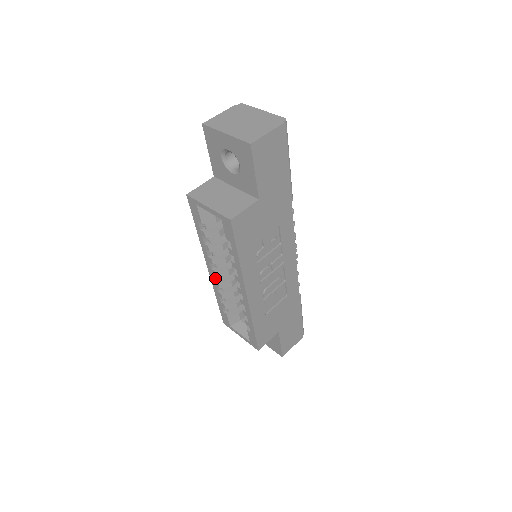
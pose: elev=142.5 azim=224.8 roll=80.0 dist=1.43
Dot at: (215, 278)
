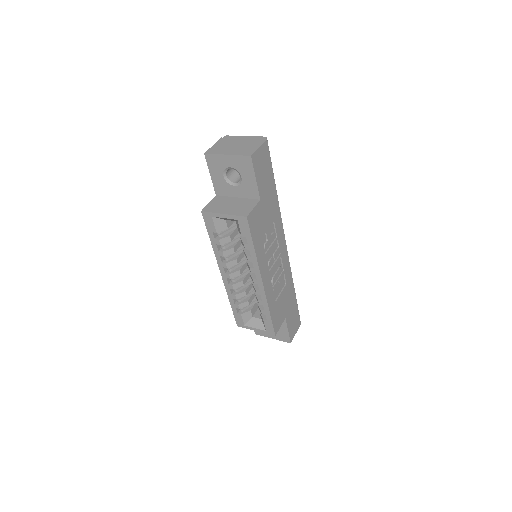
Dot at: (228, 282)
